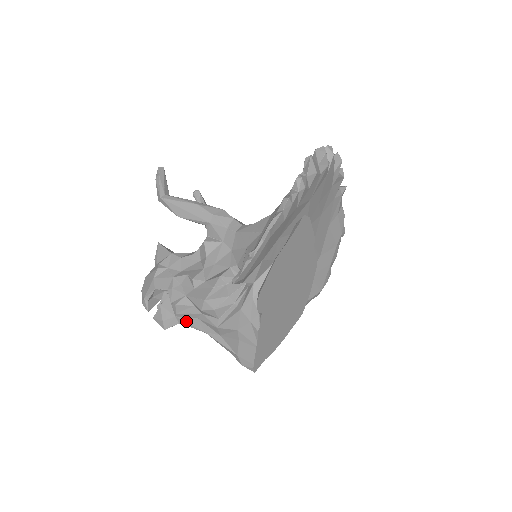
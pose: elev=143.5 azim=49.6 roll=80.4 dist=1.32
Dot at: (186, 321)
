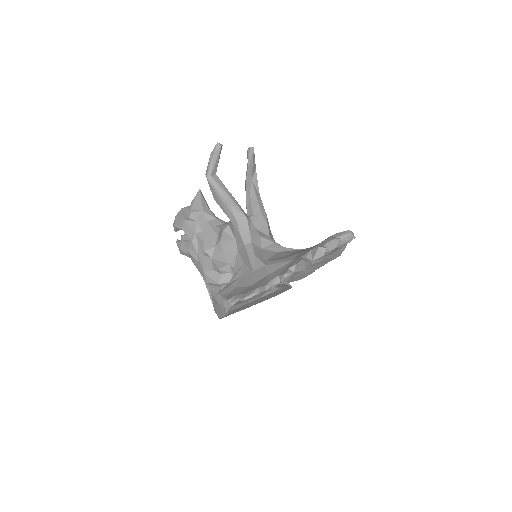
Dot at: (194, 262)
